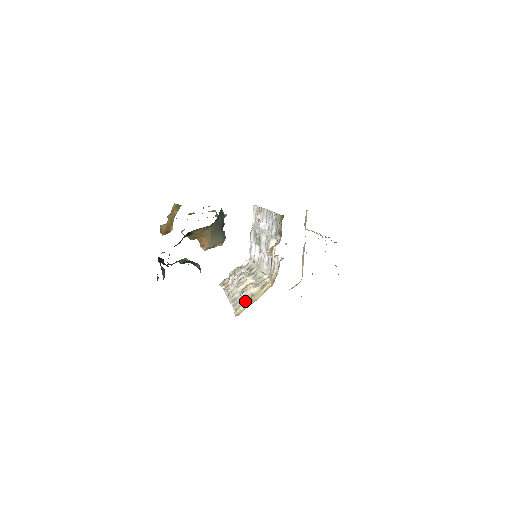
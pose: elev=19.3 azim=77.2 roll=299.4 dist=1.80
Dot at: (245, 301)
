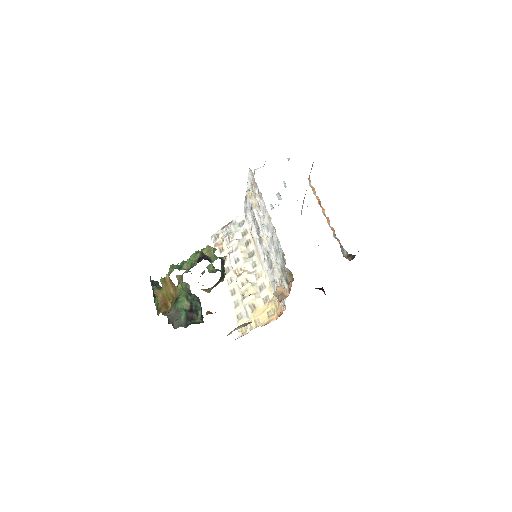
Dot at: (247, 314)
